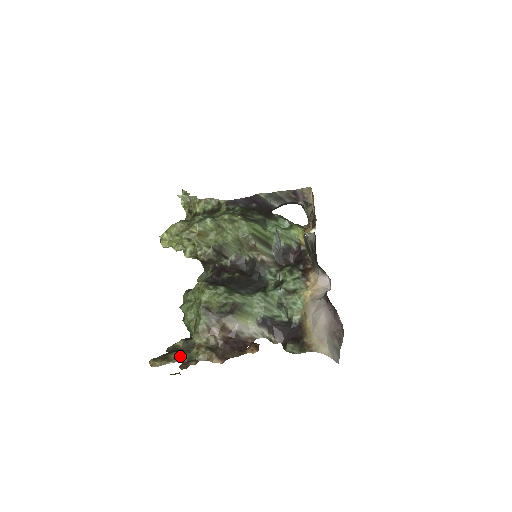
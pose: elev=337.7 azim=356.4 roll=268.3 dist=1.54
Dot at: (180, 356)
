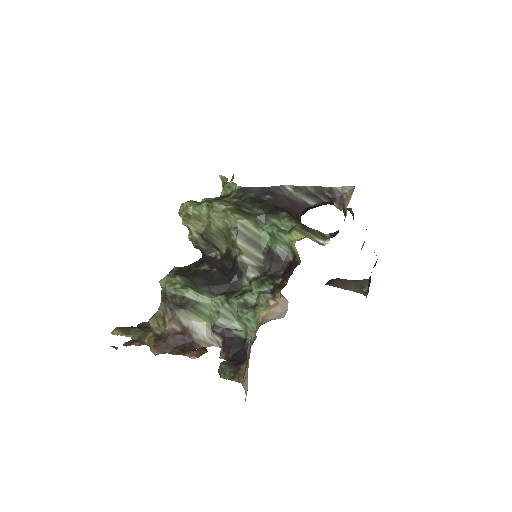
Dot at: (136, 333)
